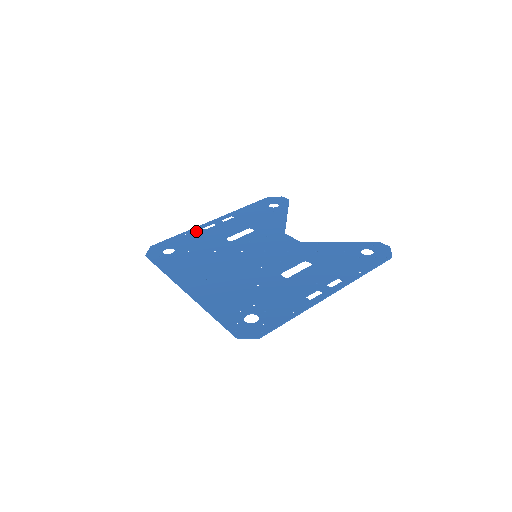
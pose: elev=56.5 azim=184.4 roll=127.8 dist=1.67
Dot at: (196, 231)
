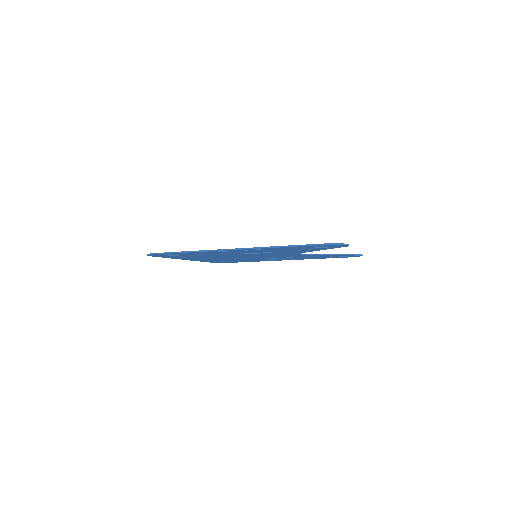
Dot at: occluded
